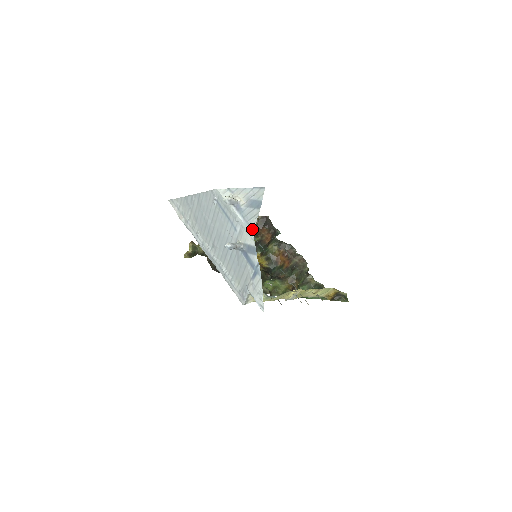
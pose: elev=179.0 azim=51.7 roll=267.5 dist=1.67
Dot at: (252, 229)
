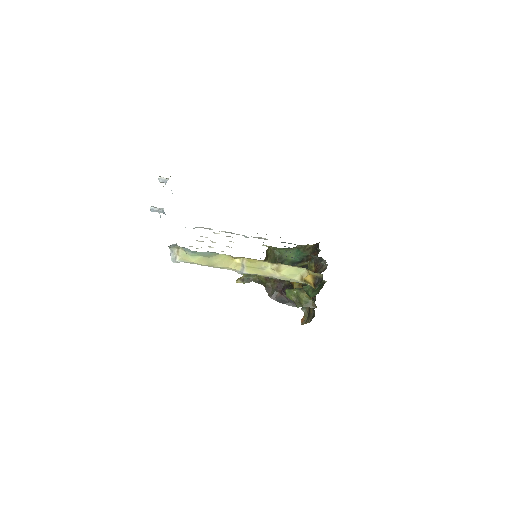
Dot at: occluded
